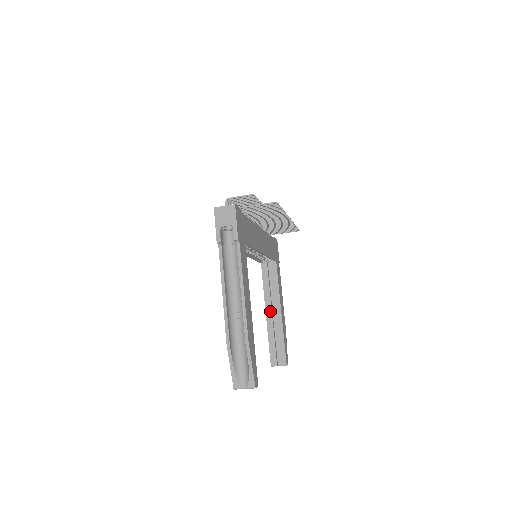
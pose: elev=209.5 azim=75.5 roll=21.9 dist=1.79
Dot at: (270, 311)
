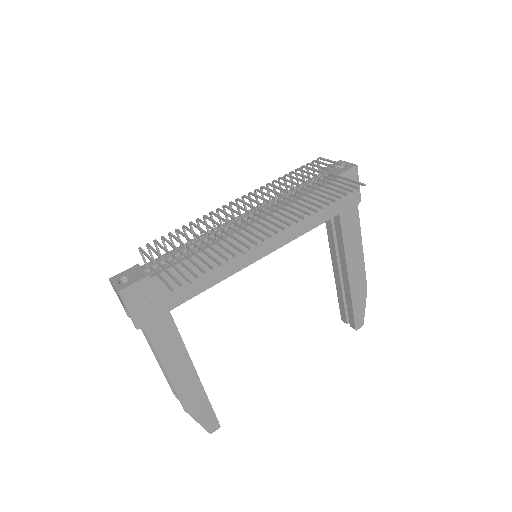
Dot at: (337, 269)
